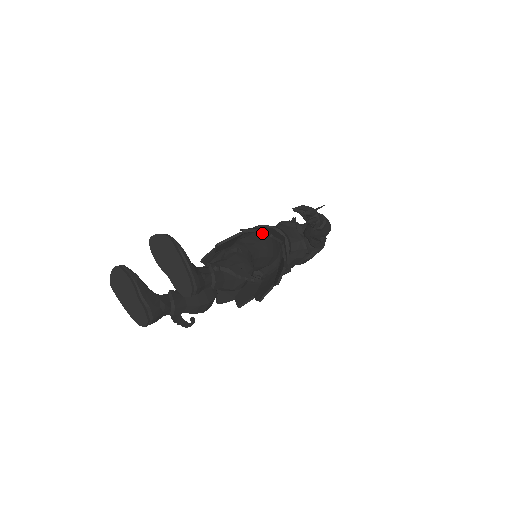
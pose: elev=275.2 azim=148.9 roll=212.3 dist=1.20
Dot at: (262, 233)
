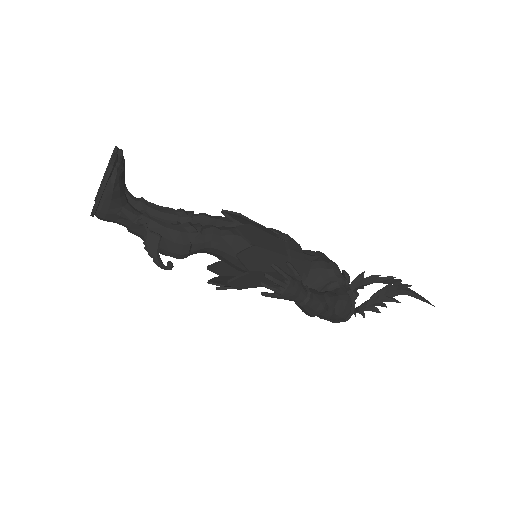
Dot at: occluded
